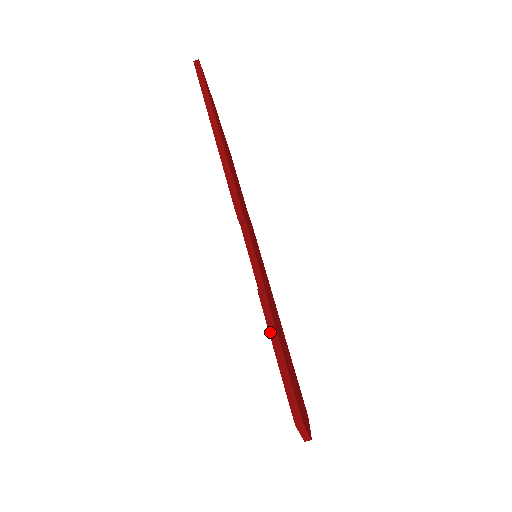
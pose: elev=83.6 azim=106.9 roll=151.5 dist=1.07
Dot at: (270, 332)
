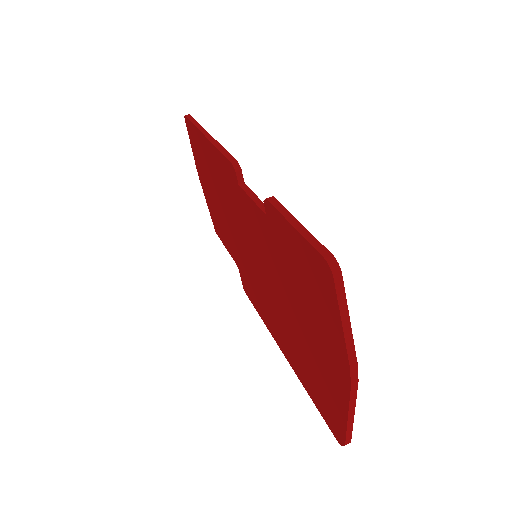
Dot at: (283, 215)
